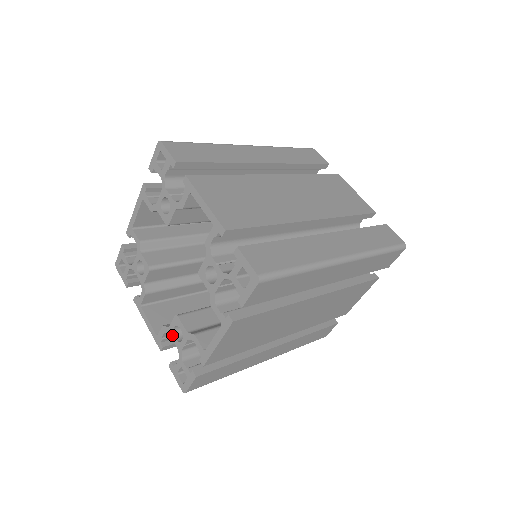
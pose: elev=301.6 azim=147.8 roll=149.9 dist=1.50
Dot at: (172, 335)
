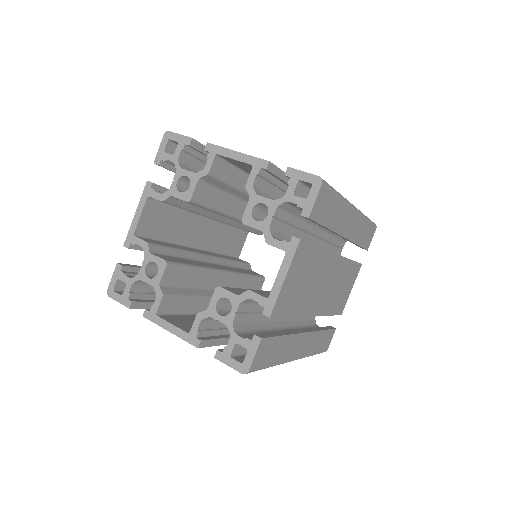
Dot at: (214, 314)
